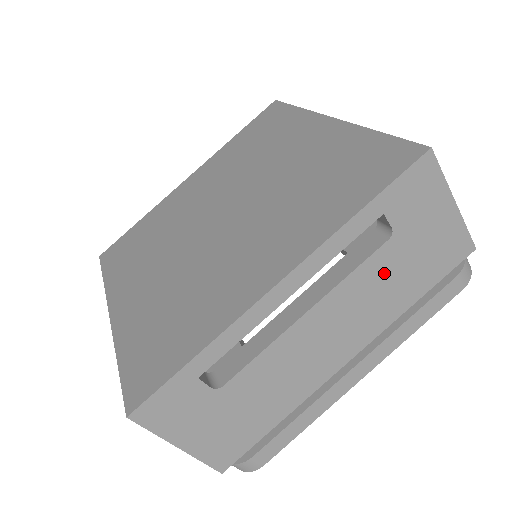
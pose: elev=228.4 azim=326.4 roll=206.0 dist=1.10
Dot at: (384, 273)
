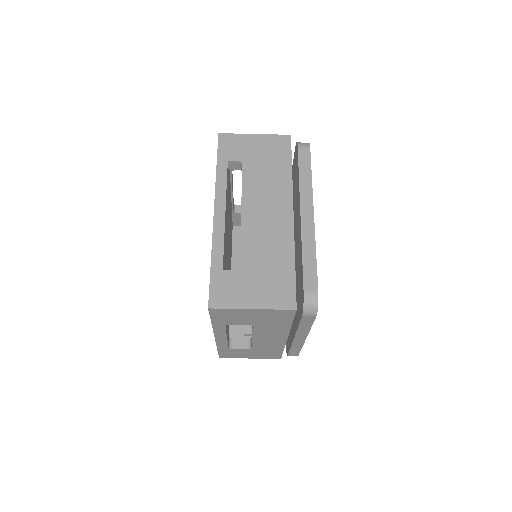
Dot at: (258, 175)
